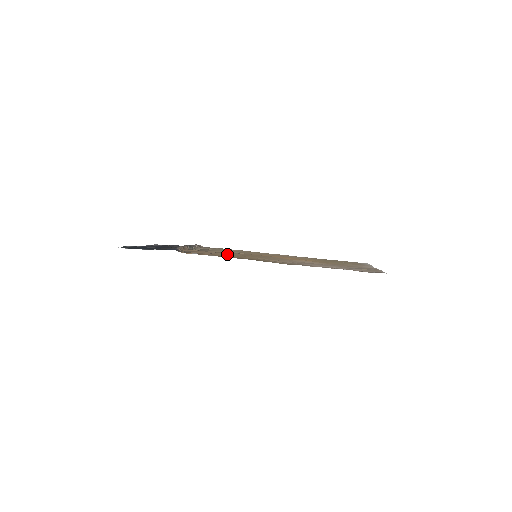
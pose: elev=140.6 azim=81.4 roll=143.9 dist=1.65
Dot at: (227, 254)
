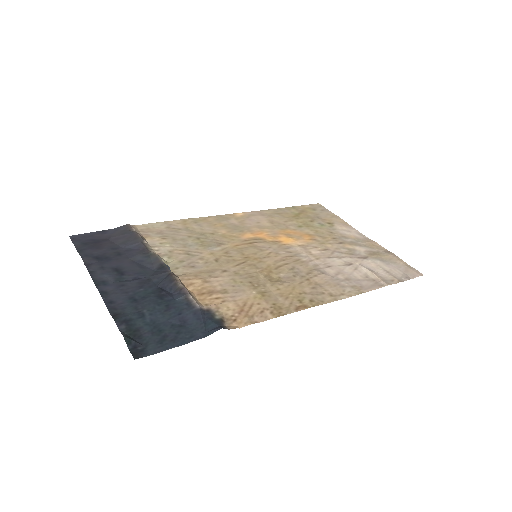
Dot at: (253, 285)
